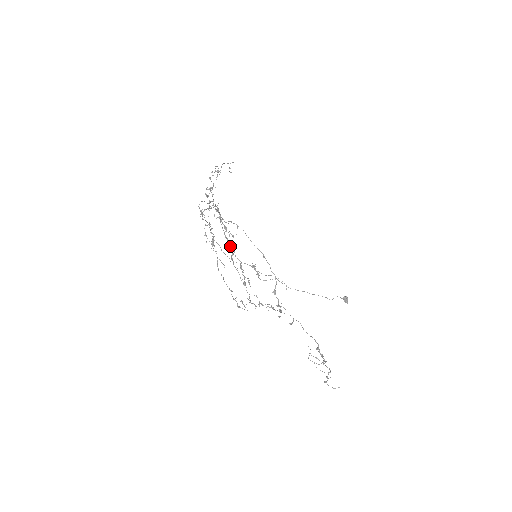
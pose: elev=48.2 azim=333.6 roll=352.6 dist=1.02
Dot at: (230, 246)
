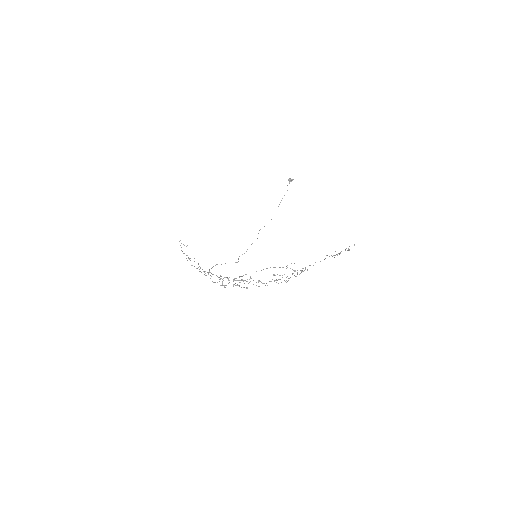
Dot at: occluded
